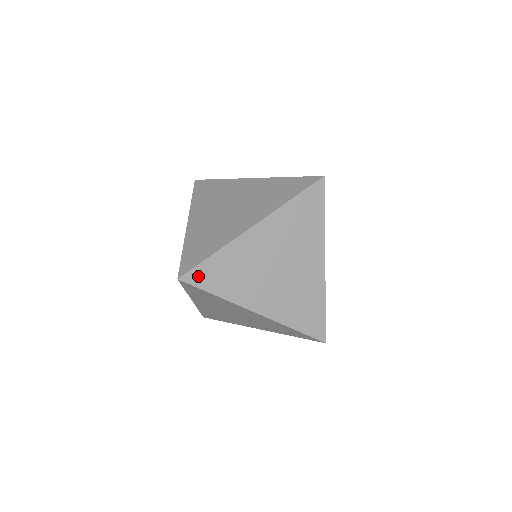
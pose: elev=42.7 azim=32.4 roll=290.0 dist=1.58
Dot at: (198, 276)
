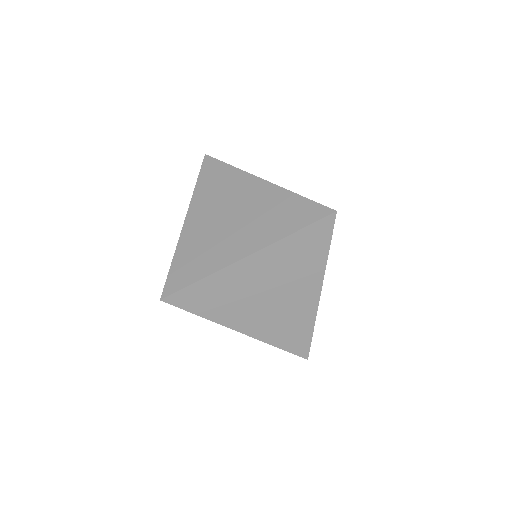
Dot at: (174, 283)
